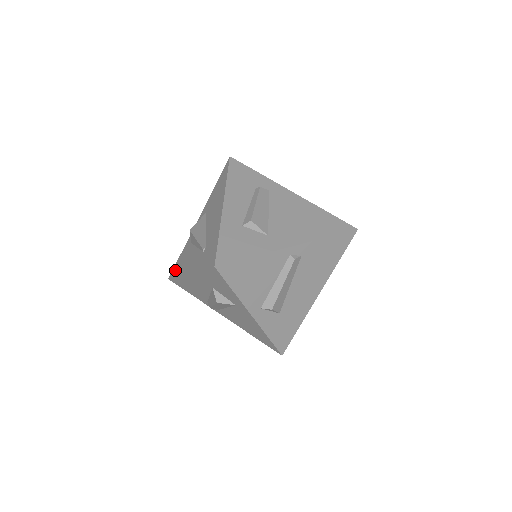
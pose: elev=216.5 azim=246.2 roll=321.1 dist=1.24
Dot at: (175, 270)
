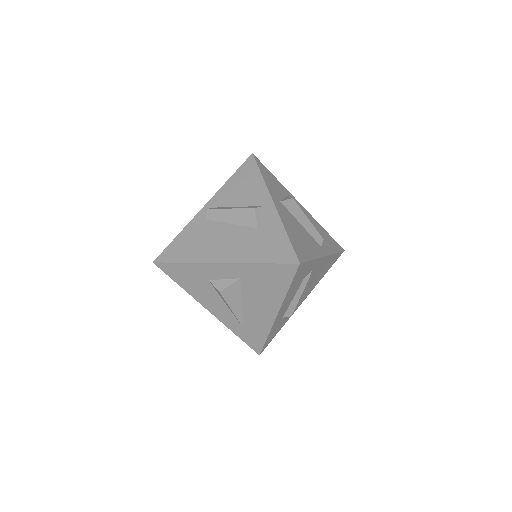
Dot at: (172, 273)
